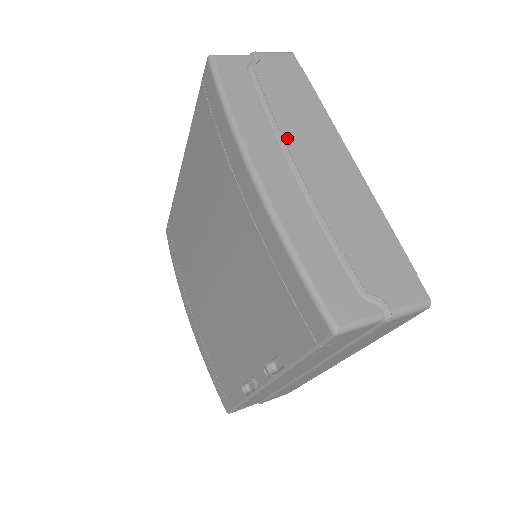
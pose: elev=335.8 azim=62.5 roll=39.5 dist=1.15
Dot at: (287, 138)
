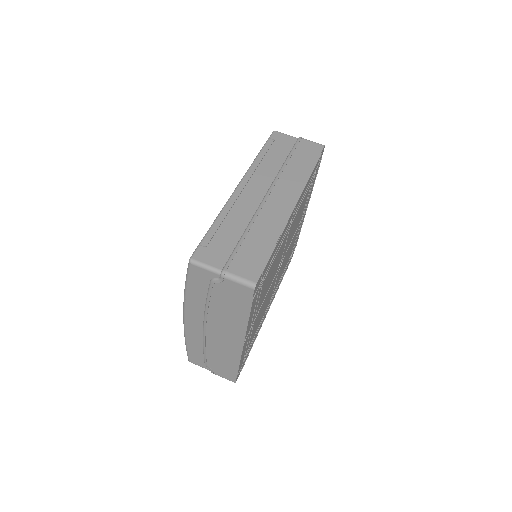
Dot at: (210, 319)
